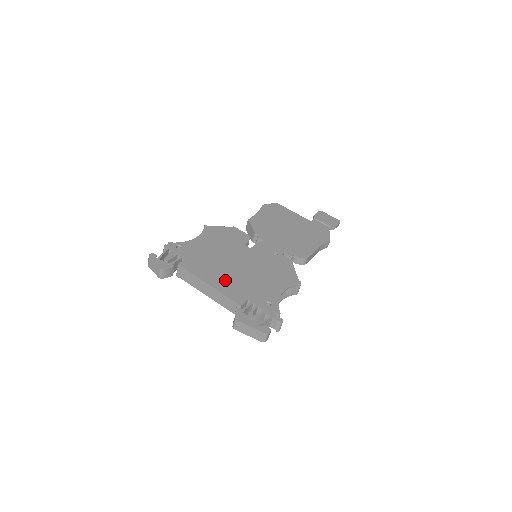
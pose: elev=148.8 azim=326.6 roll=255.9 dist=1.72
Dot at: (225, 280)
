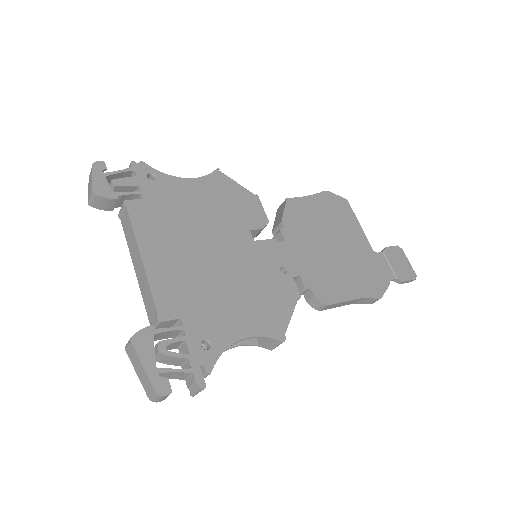
Dot at: (173, 266)
